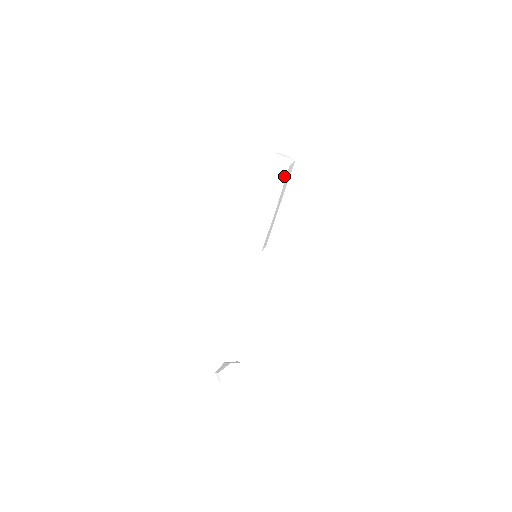
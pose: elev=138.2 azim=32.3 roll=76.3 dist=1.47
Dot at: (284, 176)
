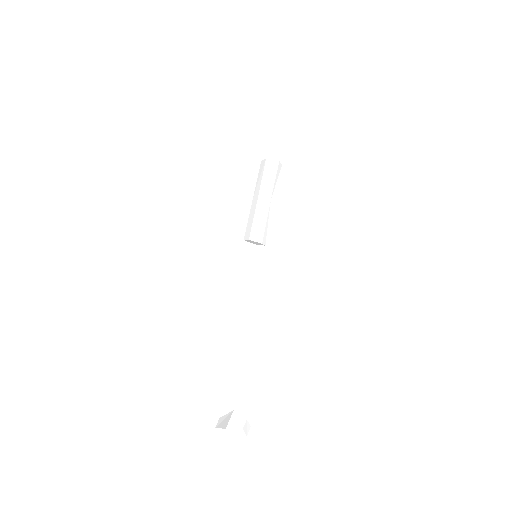
Dot at: (263, 168)
